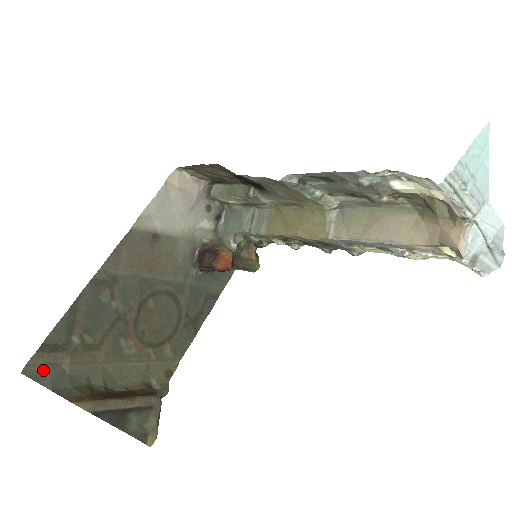
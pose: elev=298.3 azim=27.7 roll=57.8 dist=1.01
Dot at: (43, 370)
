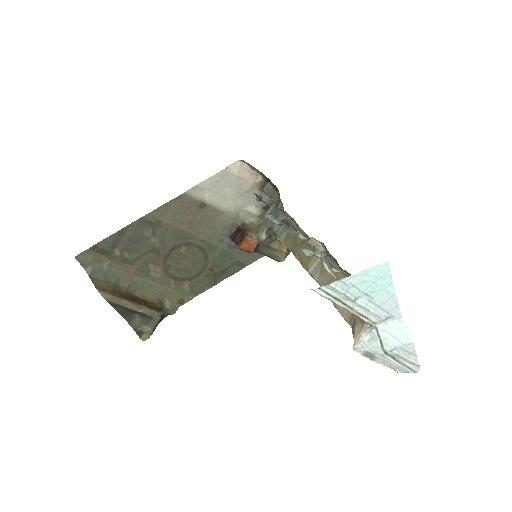
Dot at: (89, 261)
